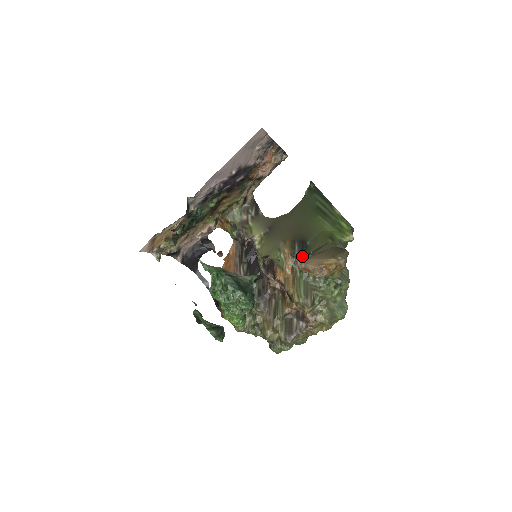
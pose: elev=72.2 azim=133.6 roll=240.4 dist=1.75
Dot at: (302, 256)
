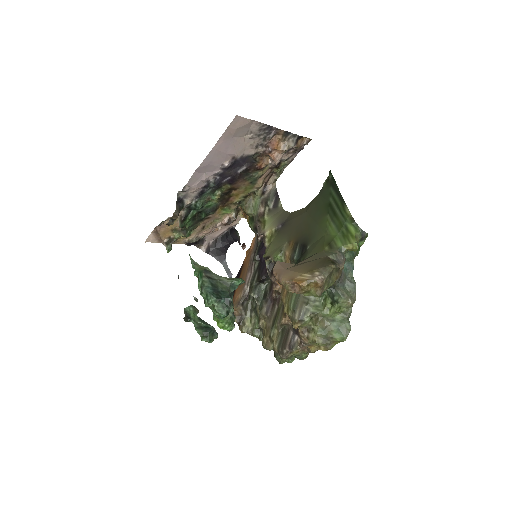
Dot at: (280, 265)
